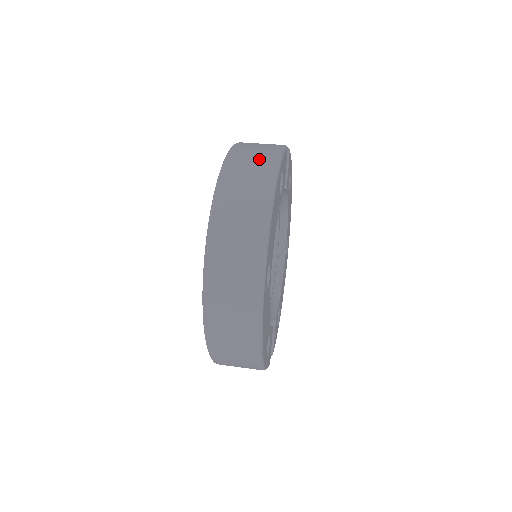
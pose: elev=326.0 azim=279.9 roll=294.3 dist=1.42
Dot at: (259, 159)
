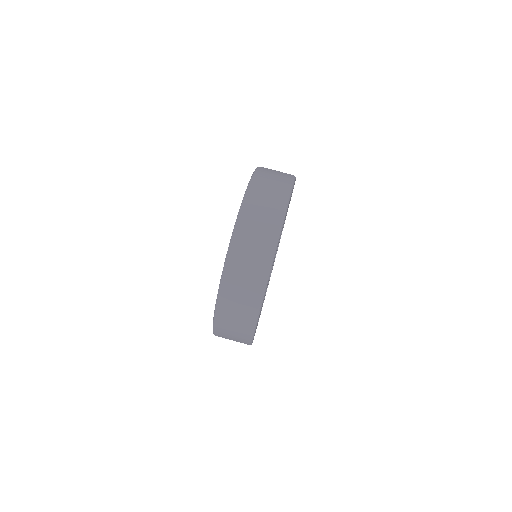
Dot at: (276, 185)
